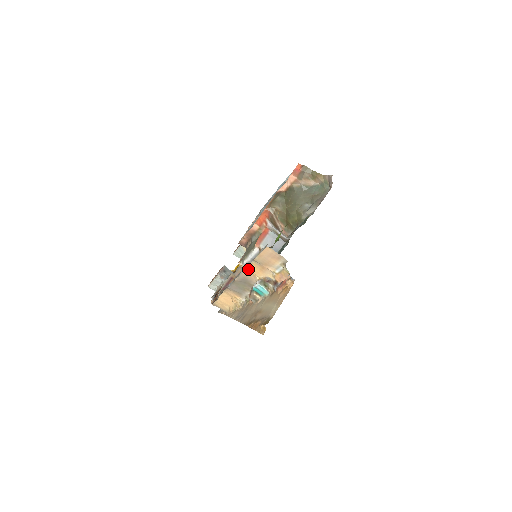
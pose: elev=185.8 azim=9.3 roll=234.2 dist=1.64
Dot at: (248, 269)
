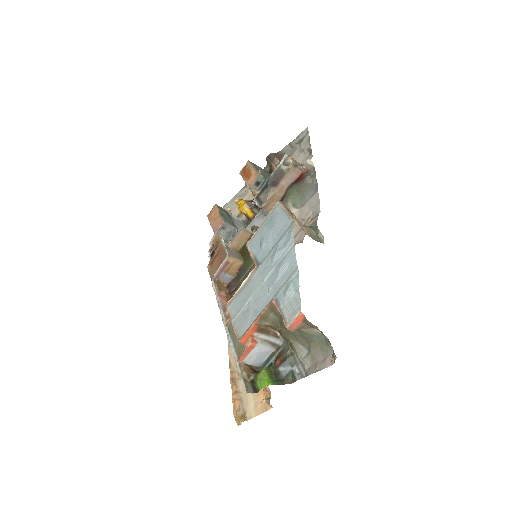
Dot at: (233, 347)
